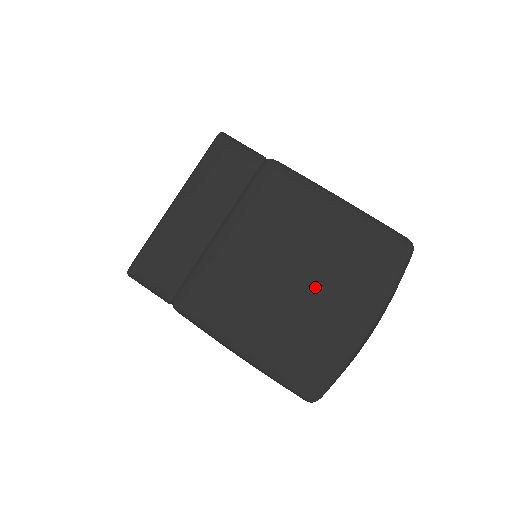
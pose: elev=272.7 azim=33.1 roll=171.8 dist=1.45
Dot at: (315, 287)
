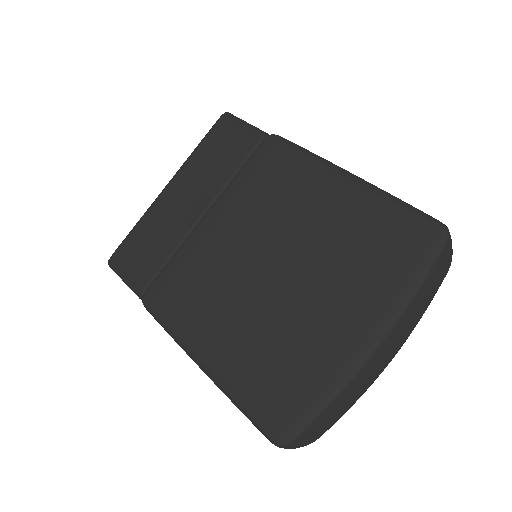
Dot at: (303, 284)
